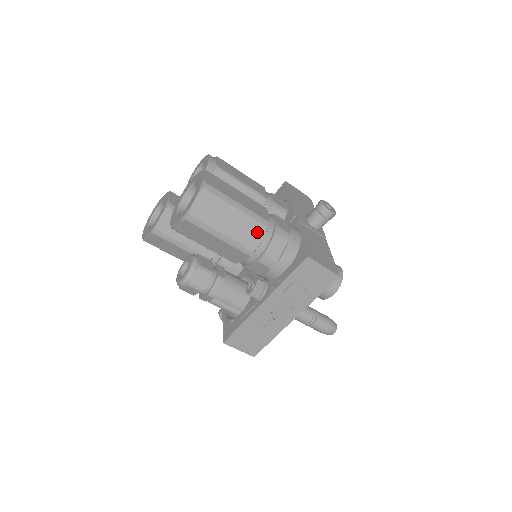
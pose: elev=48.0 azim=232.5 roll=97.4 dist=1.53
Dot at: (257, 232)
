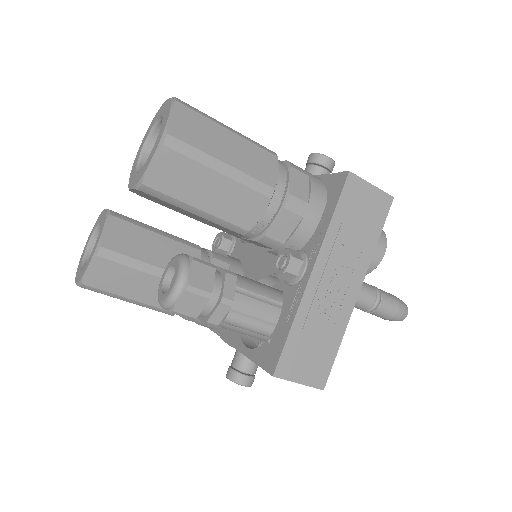
Dot at: (267, 162)
